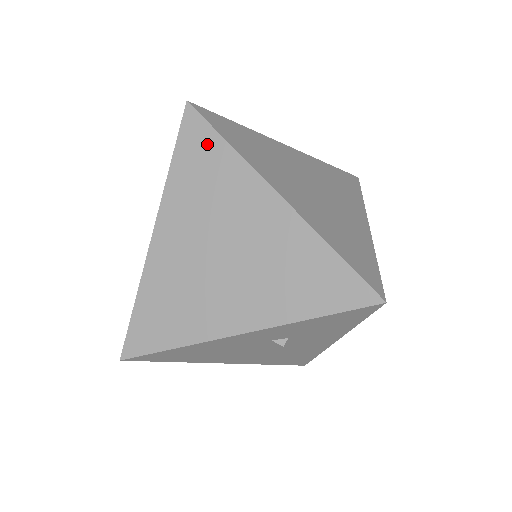
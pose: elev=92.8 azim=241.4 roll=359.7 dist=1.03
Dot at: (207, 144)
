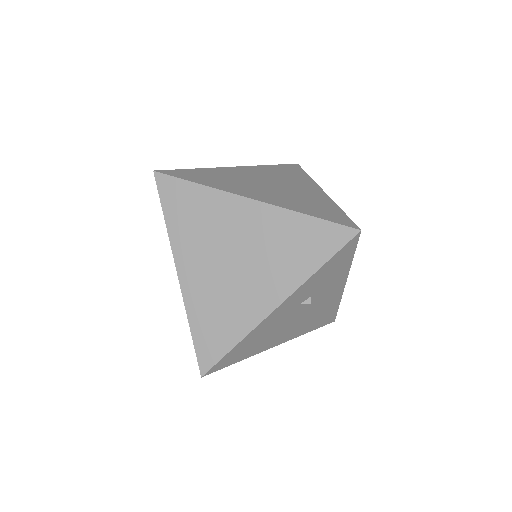
Dot at: (183, 192)
